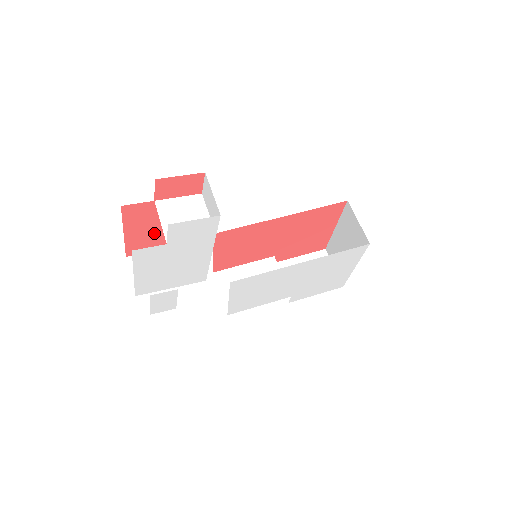
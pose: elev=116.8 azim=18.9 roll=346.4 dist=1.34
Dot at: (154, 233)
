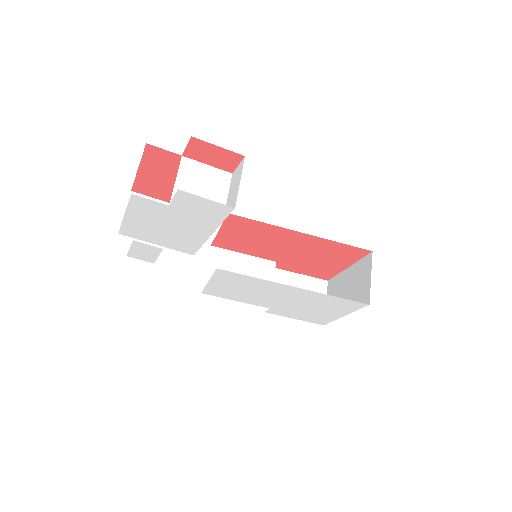
Dot at: (168, 184)
